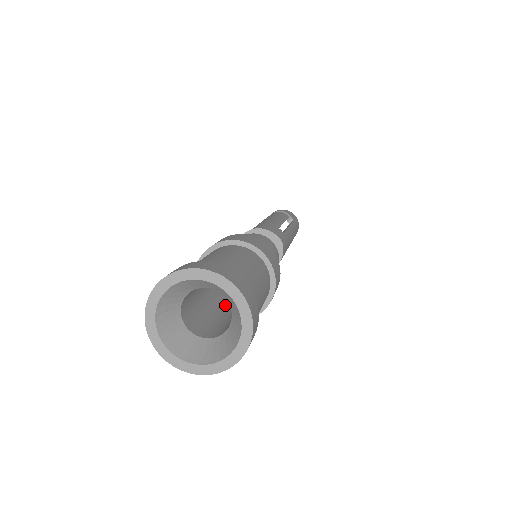
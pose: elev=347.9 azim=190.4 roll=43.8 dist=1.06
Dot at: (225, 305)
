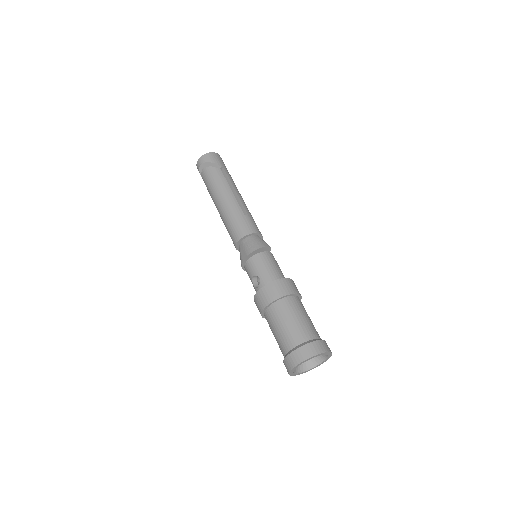
Dot at: occluded
